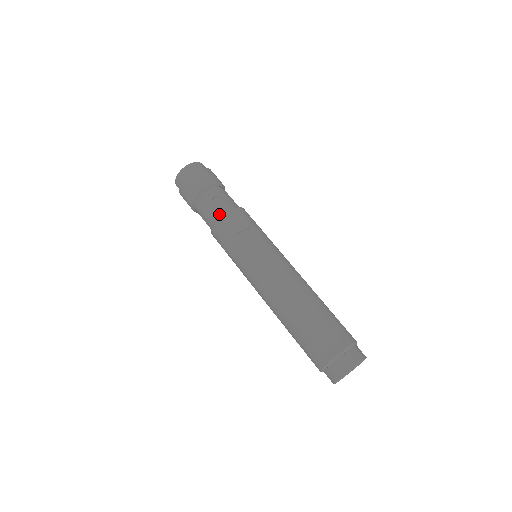
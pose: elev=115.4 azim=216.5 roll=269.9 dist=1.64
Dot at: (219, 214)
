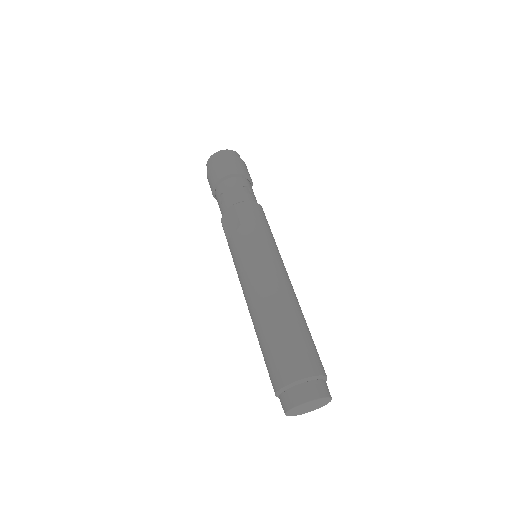
Dot at: (222, 214)
